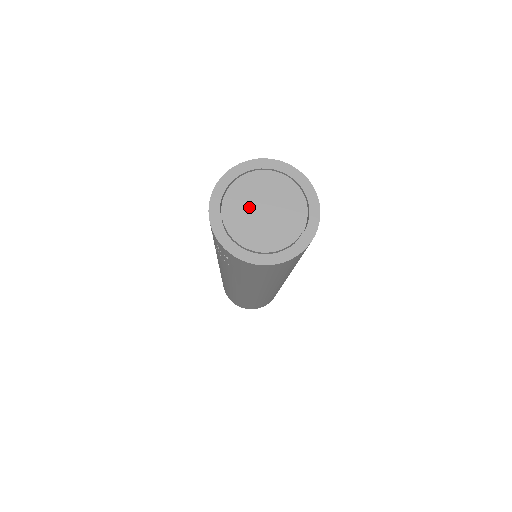
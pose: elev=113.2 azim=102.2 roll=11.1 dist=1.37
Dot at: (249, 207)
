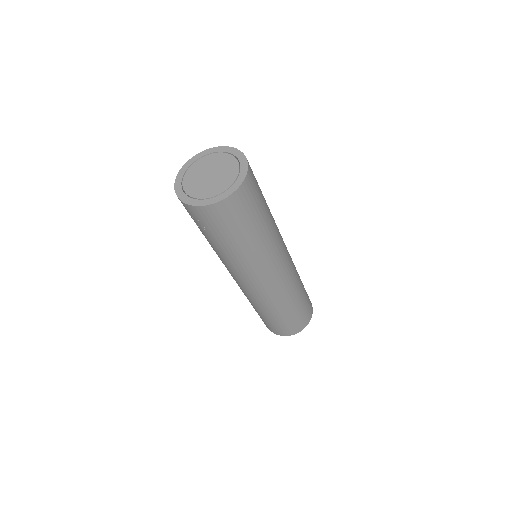
Dot at: (200, 177)
